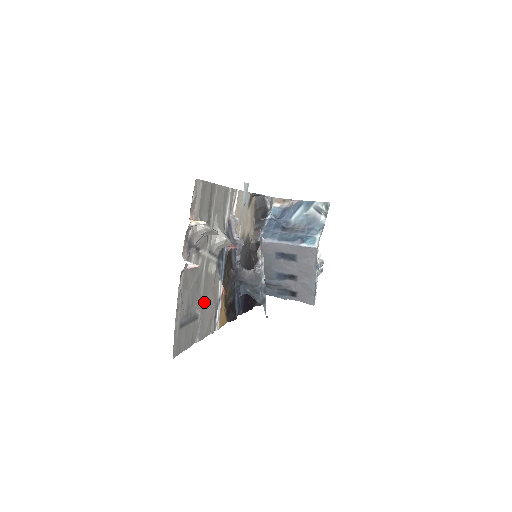
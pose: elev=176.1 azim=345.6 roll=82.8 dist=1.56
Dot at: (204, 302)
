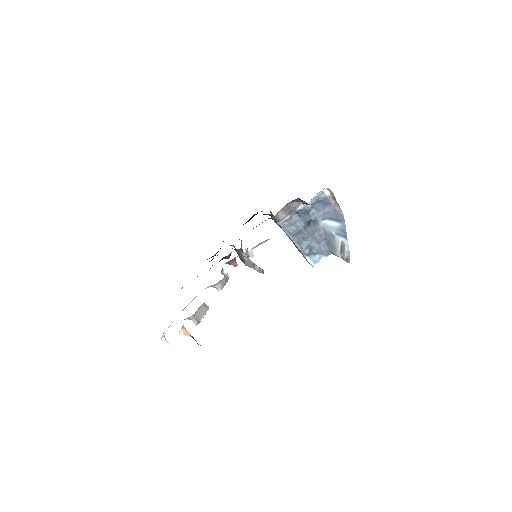
Dot at: occluded
